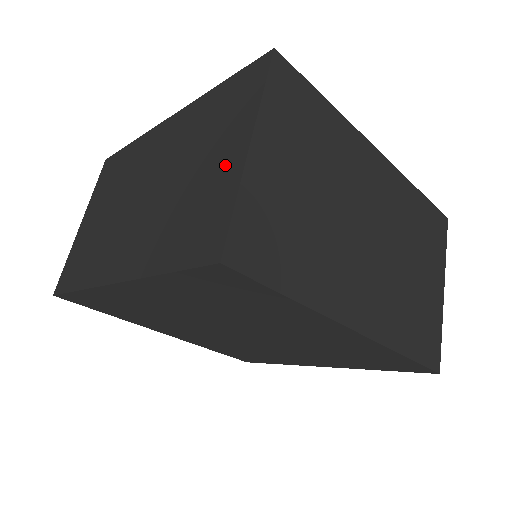
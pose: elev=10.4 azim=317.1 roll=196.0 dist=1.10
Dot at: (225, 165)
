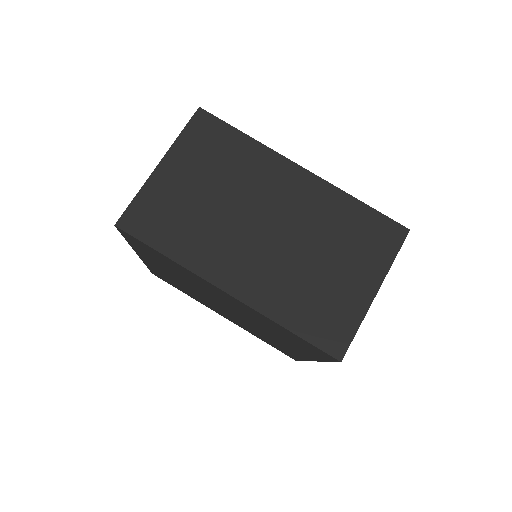
Dot at: occluded
